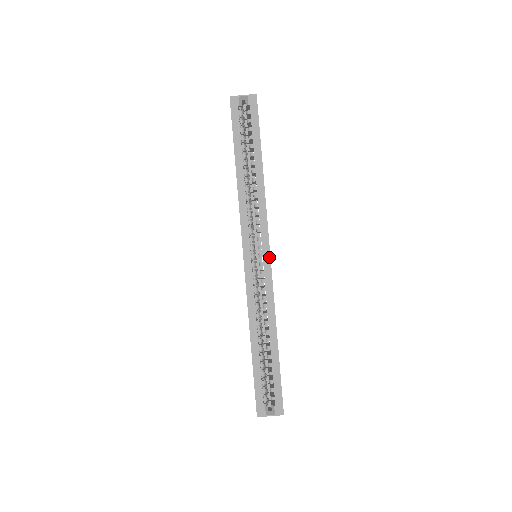
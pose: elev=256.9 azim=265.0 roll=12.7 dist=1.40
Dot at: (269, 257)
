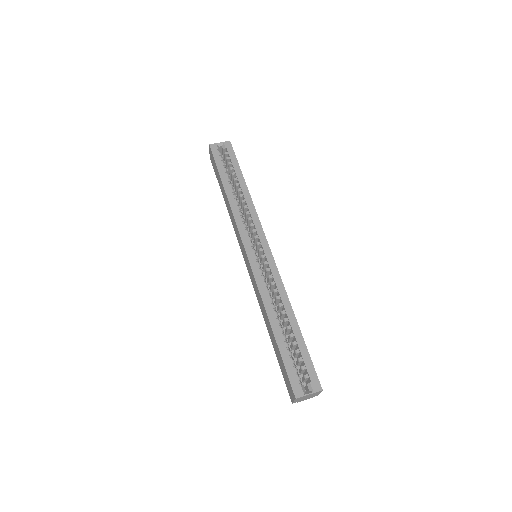
Dot at: (269, 249)
